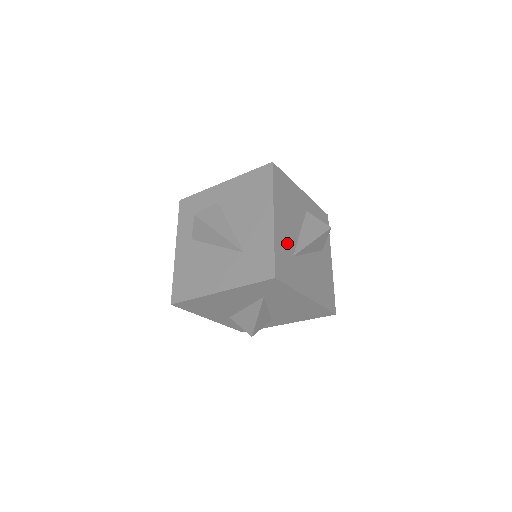
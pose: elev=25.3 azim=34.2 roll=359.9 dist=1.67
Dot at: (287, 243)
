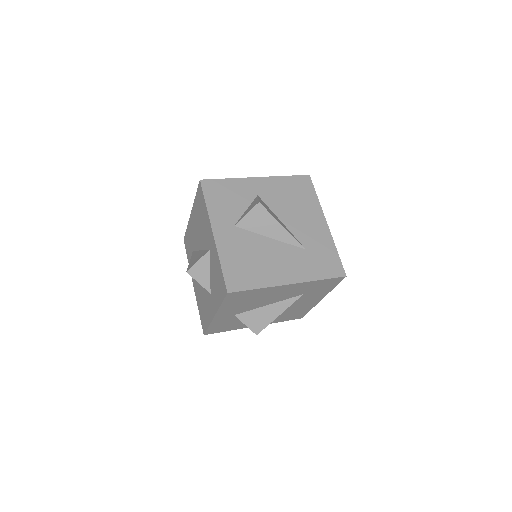
Dot at: occluded
